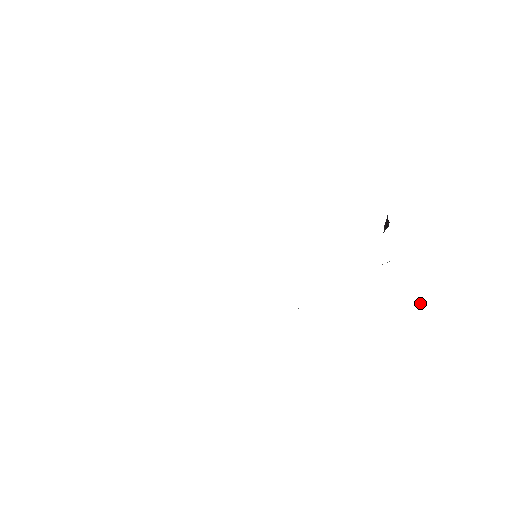
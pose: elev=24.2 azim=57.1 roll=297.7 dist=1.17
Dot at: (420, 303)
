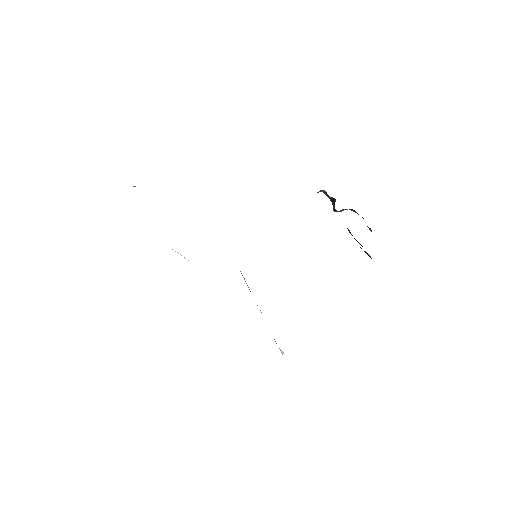
Dot at: occluded
